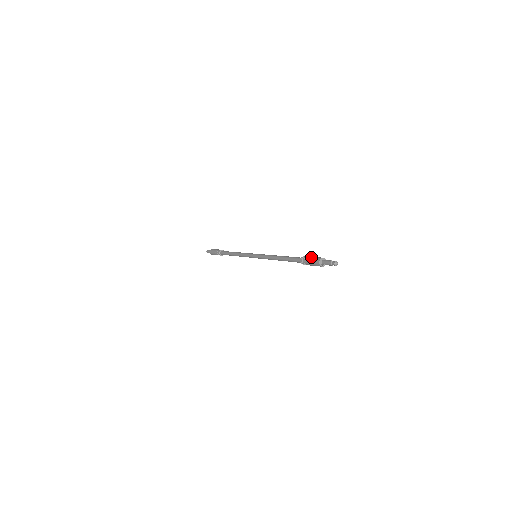
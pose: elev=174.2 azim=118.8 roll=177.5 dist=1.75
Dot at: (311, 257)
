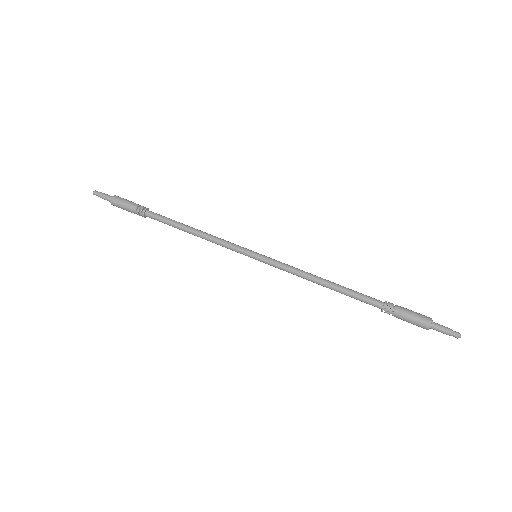
Dot at: (409, 312)
